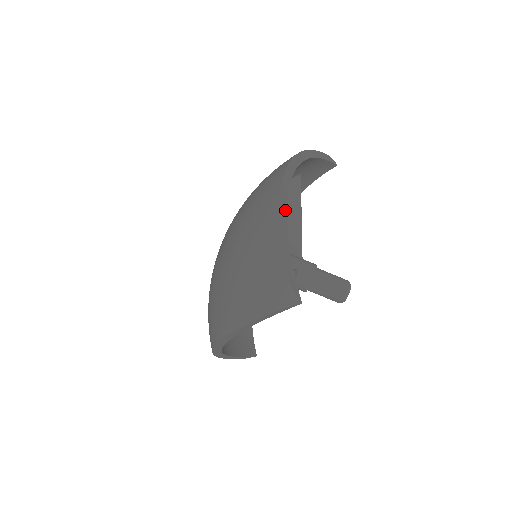
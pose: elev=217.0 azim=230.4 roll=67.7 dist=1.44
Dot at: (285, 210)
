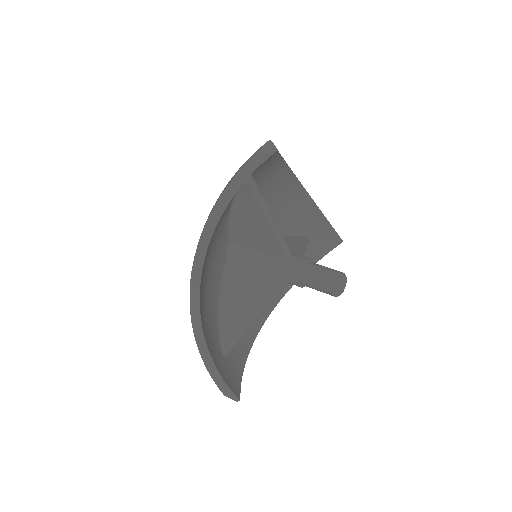
Dot at: occluded
